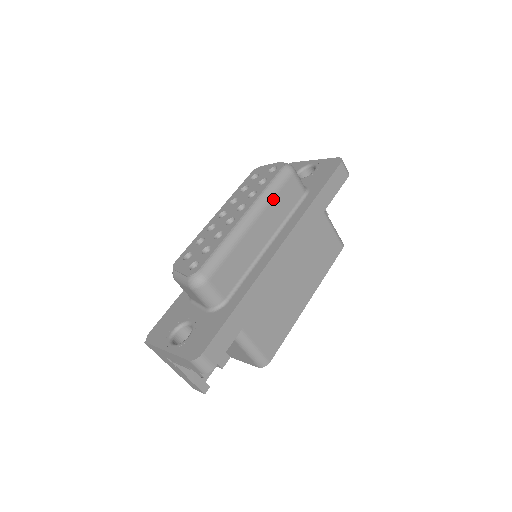
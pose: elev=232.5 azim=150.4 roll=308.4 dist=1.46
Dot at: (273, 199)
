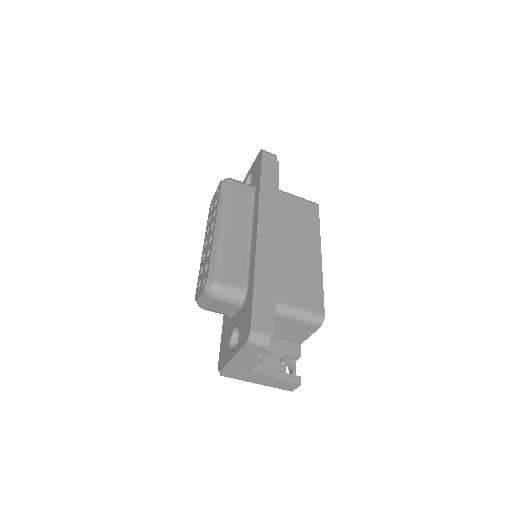
Dot at: (230, 204)
